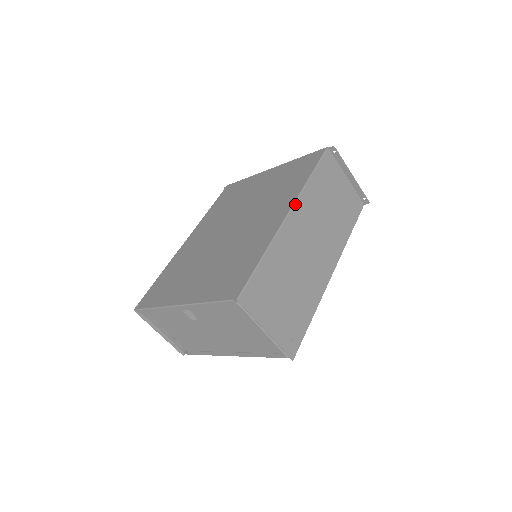
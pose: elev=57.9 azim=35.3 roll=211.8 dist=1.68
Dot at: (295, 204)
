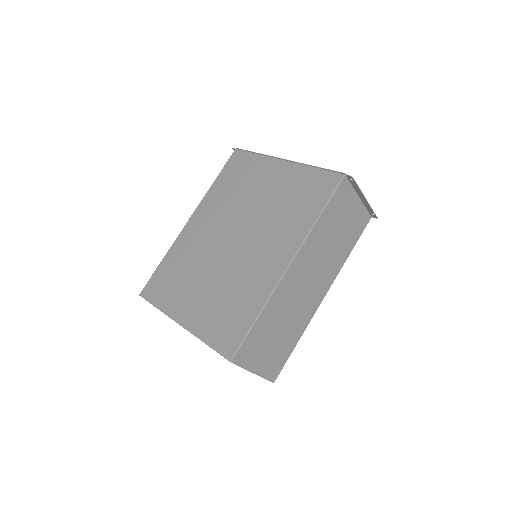
Dot at: (298, 253)
